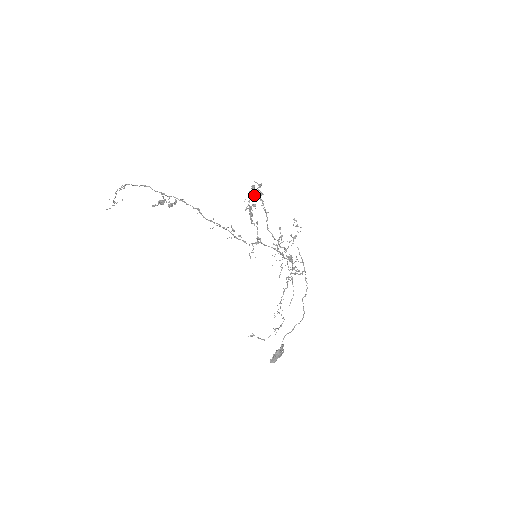
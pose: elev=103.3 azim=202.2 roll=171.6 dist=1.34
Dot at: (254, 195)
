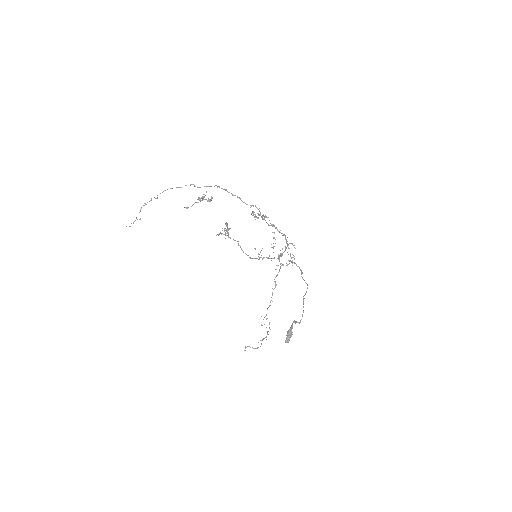
Dot at: (227, 230)
